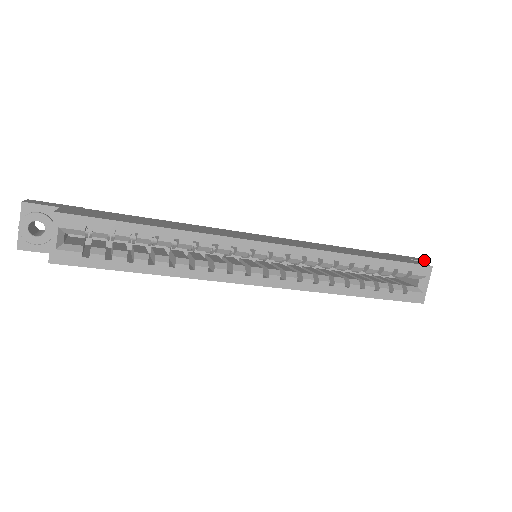
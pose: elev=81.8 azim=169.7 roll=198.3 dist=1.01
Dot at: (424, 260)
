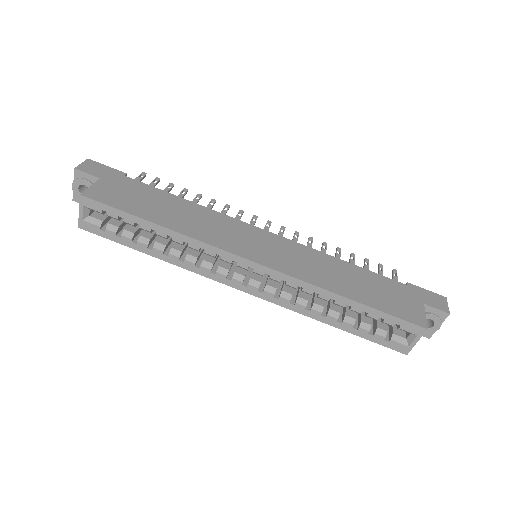
Dot at: (447, 308)
